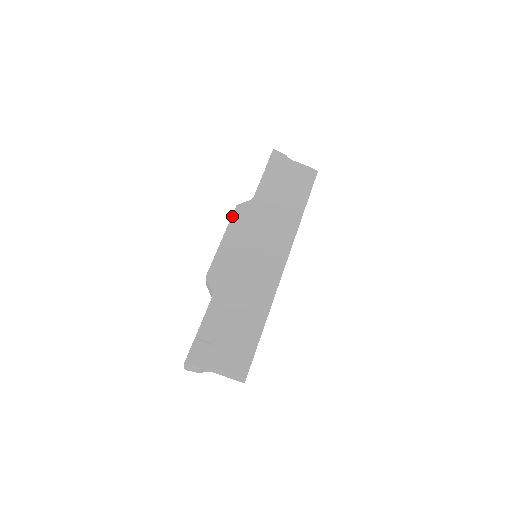
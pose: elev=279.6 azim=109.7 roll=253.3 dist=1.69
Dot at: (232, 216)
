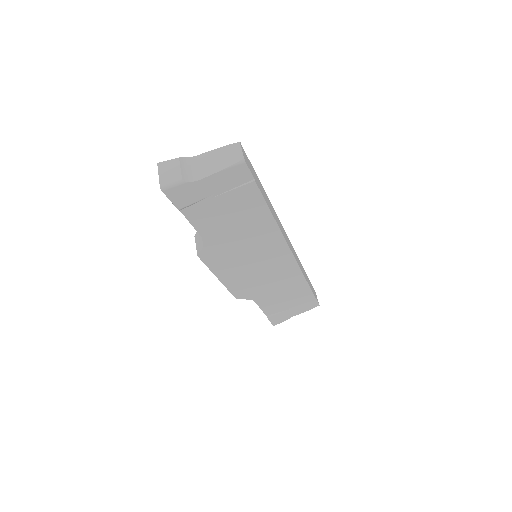
Dot at: occluded
